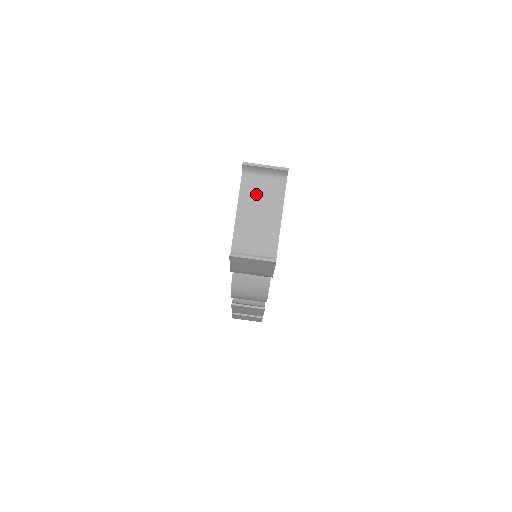
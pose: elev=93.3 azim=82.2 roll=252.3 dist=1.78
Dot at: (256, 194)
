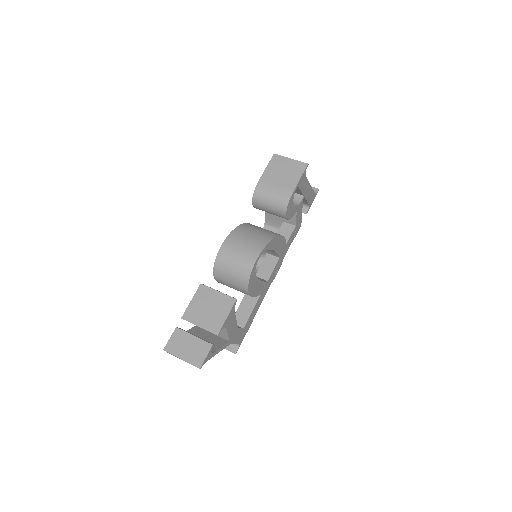
Dot at: occluded
